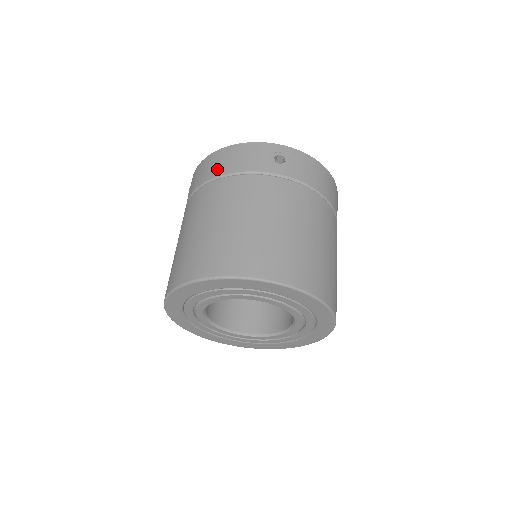
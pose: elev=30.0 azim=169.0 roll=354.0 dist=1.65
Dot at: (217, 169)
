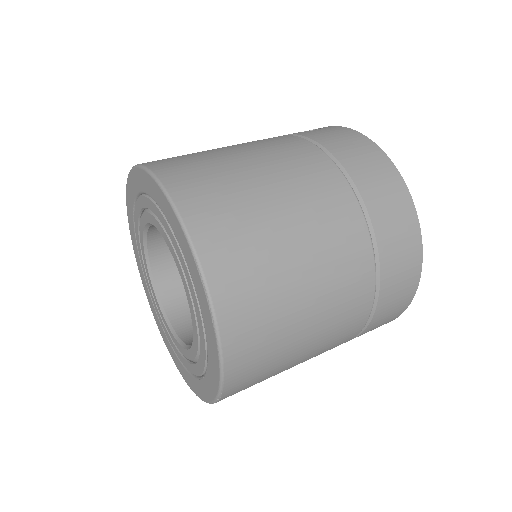
Dot at: occluded
